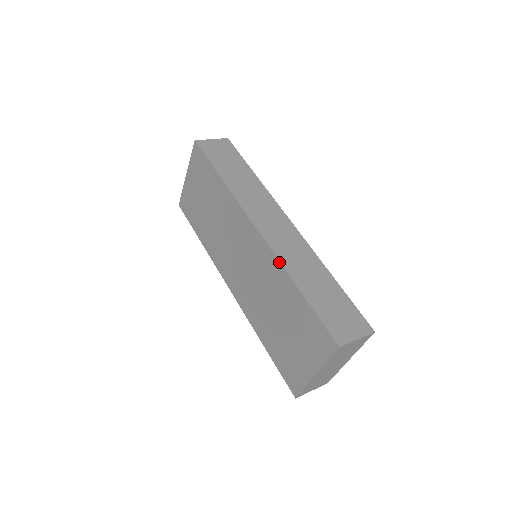
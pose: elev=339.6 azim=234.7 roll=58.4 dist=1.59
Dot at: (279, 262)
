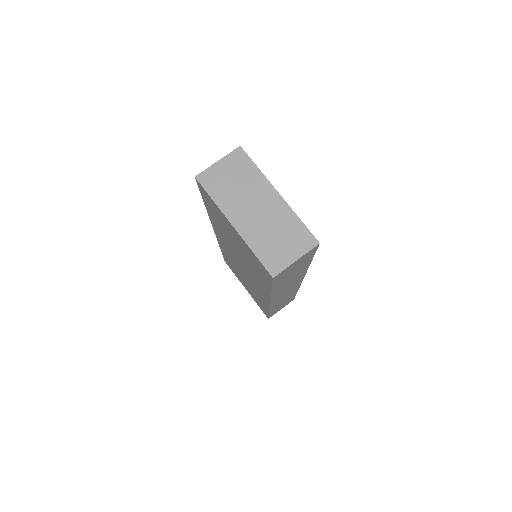
Dot at: (269, 310)
